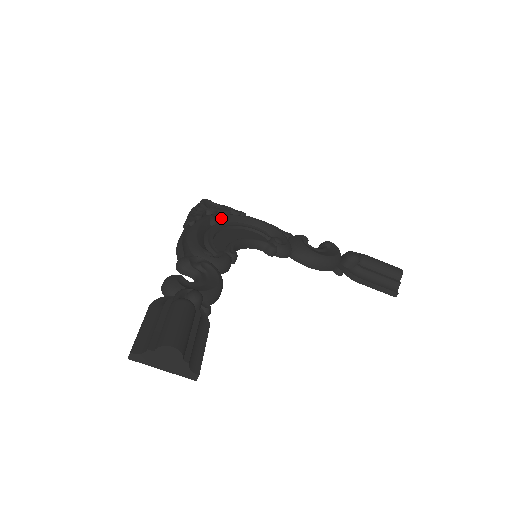
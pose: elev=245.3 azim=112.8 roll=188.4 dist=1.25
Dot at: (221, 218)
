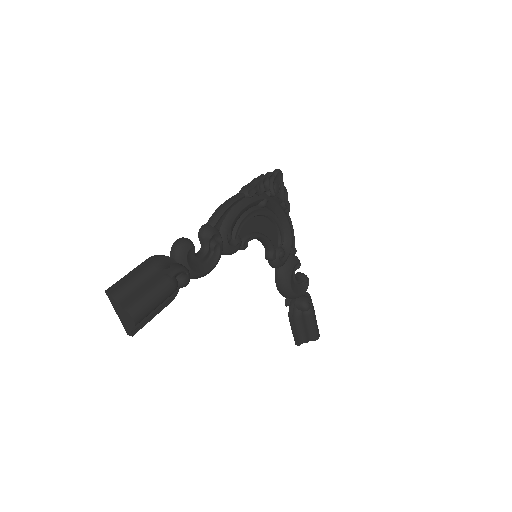
Dot at: (271, 204)
